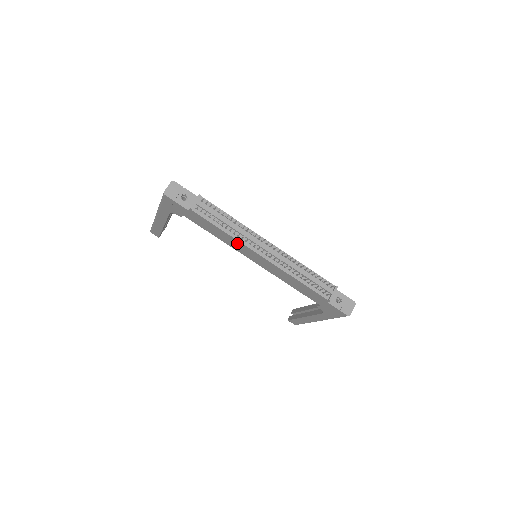
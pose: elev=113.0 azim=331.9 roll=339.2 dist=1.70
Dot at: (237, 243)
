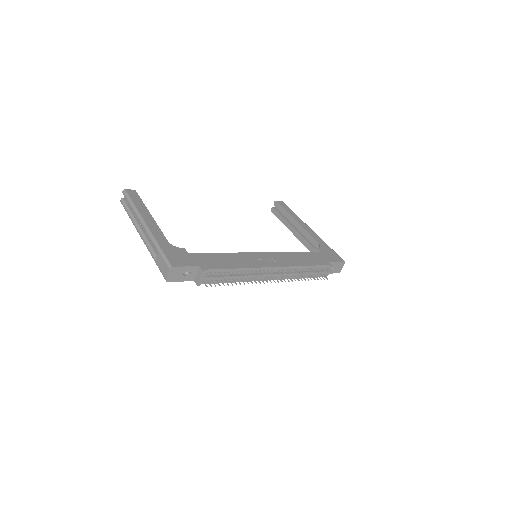
Dot at: occluded
